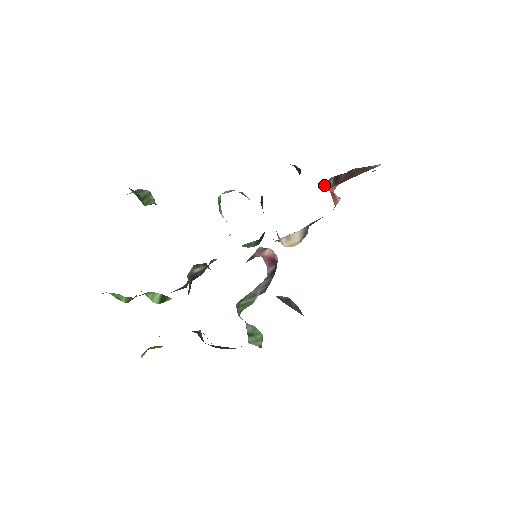
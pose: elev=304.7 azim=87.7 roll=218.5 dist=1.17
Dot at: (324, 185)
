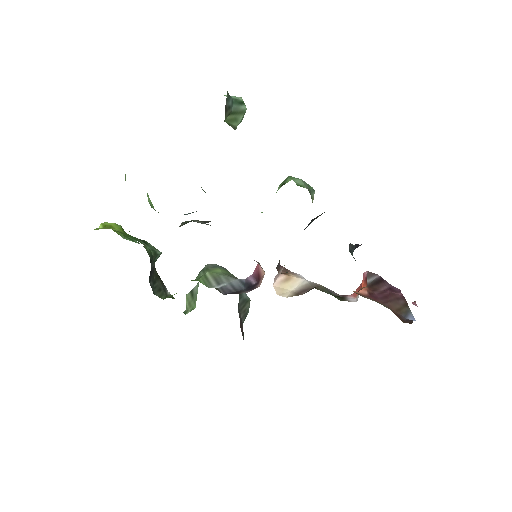
Dot at: (366, 272)
